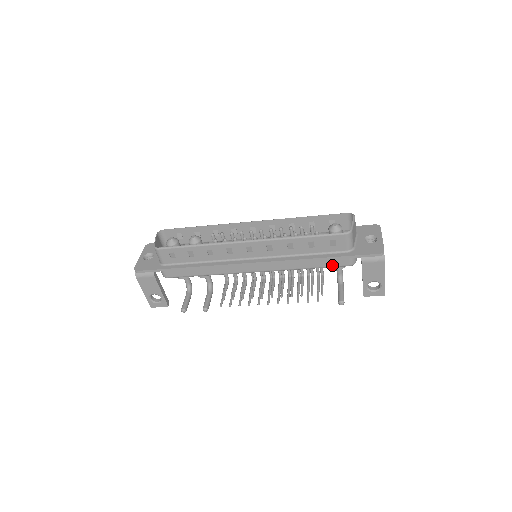
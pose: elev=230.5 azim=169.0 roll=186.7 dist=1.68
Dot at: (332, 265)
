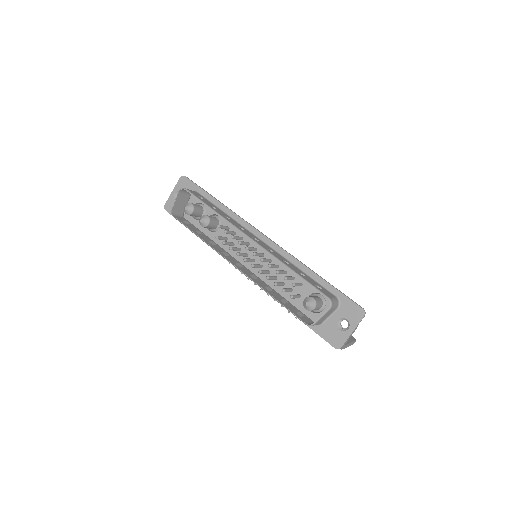
Dot at: occluded
